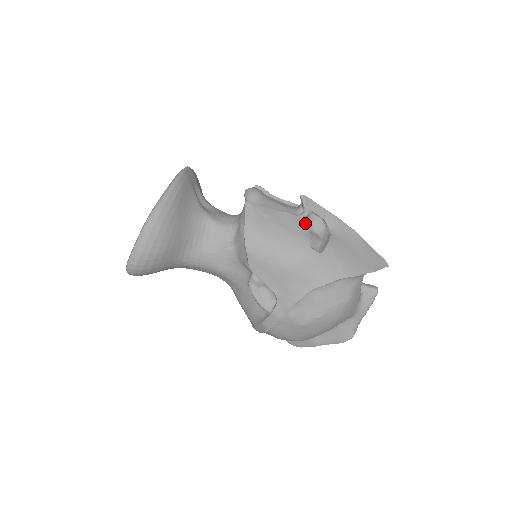
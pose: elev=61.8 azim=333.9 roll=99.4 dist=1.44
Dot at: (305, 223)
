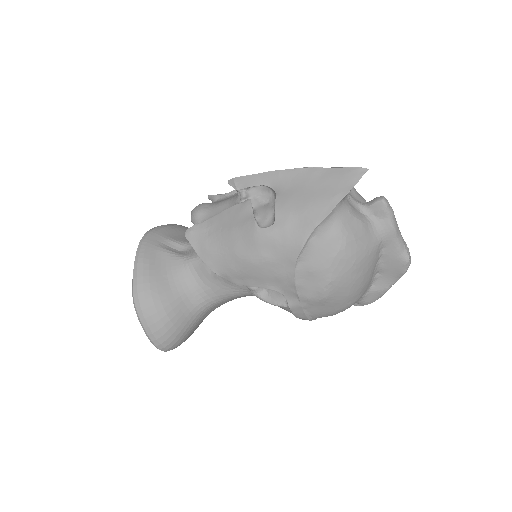
Dot at: (244, 206)
